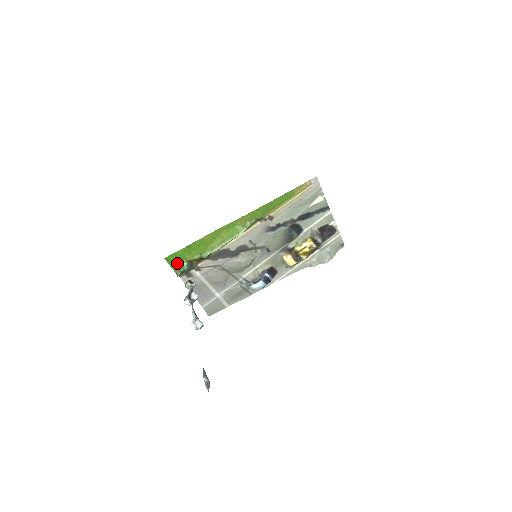
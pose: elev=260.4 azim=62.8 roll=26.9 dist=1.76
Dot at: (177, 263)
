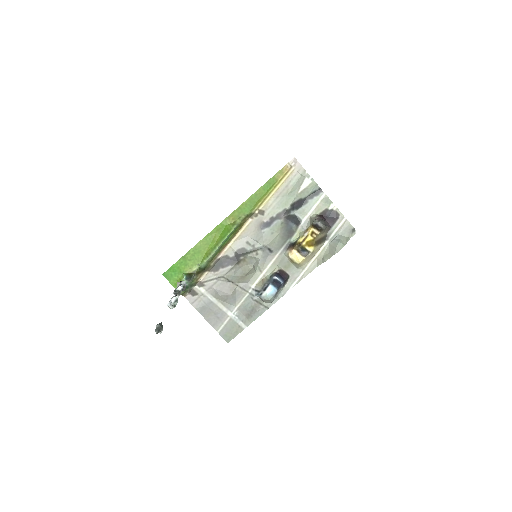
Dot at: (176, 279)
